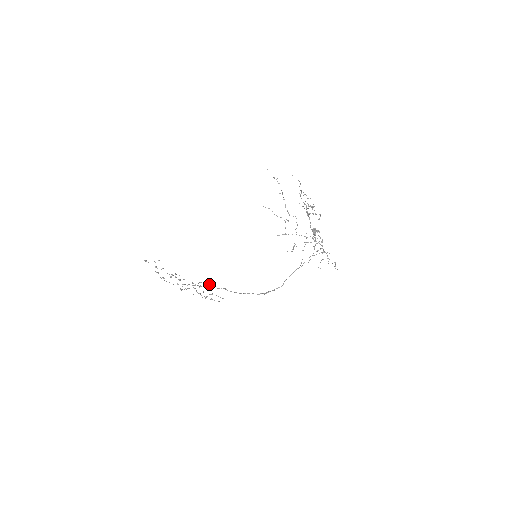
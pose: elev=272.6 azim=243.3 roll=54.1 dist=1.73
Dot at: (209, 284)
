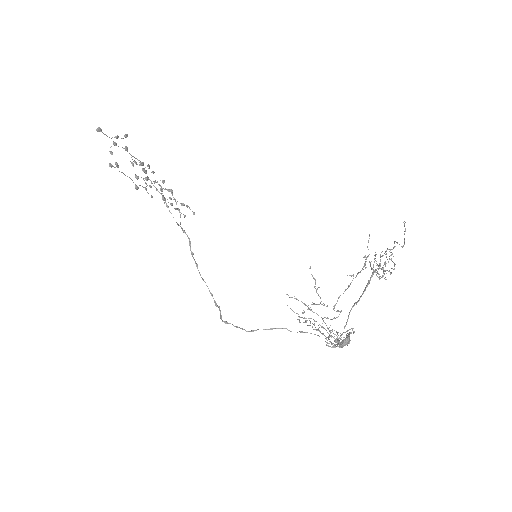
Dot at: (178, 210)
